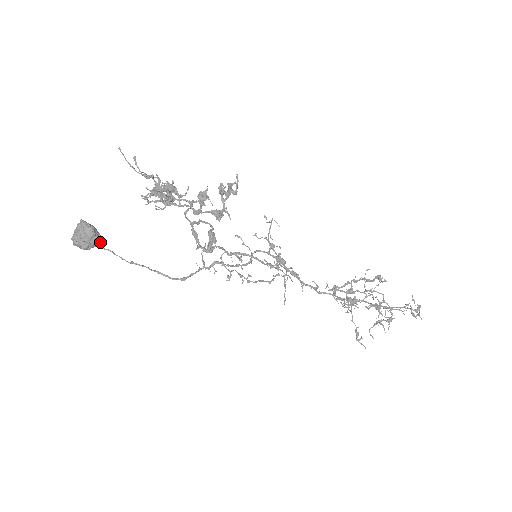
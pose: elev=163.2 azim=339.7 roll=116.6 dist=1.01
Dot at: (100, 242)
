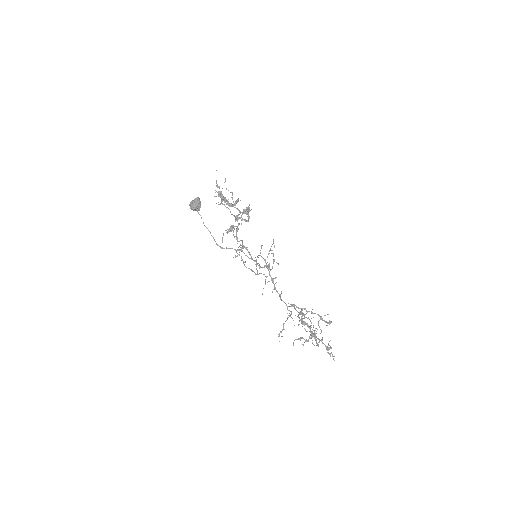
Dot at: occluded
